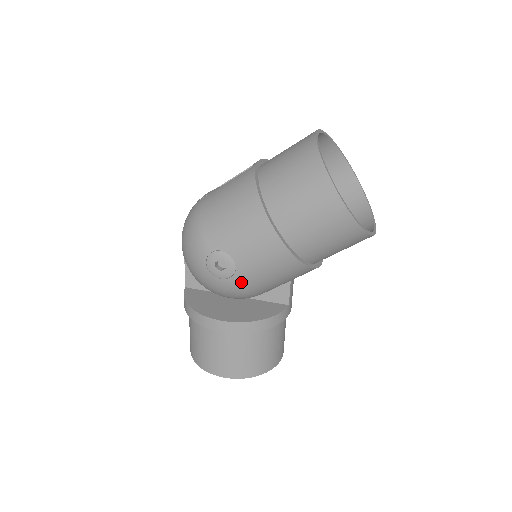
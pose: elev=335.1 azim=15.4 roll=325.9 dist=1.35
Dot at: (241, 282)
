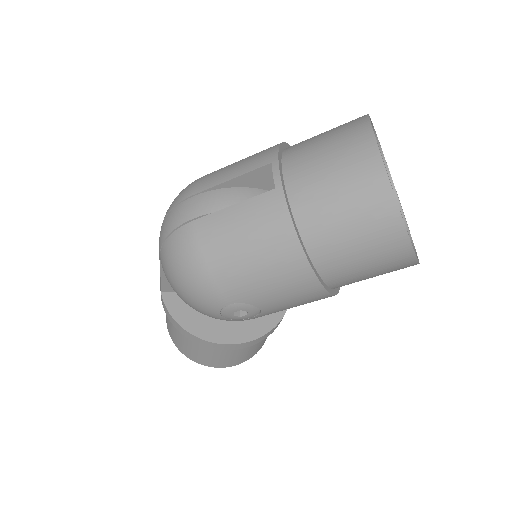
Dot at: (261, 316)
